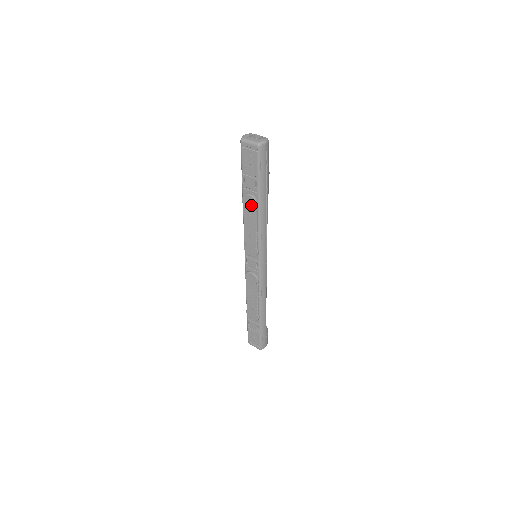
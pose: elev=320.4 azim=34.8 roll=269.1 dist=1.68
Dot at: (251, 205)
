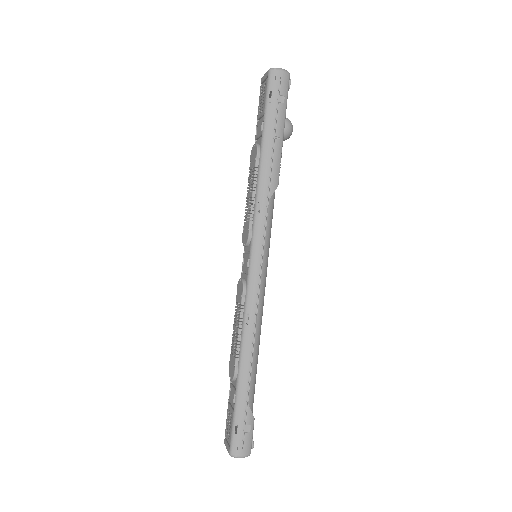
Dot at: (254, 158)
